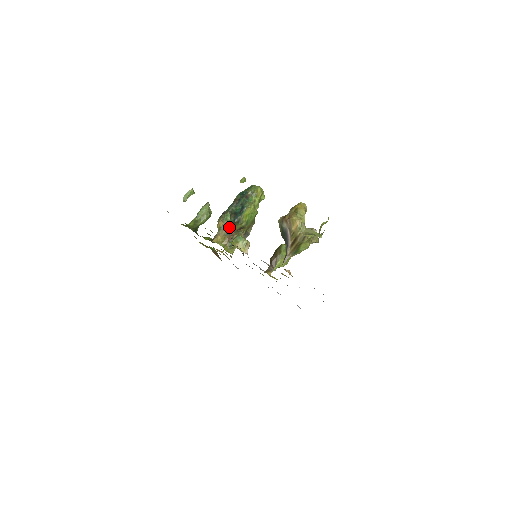
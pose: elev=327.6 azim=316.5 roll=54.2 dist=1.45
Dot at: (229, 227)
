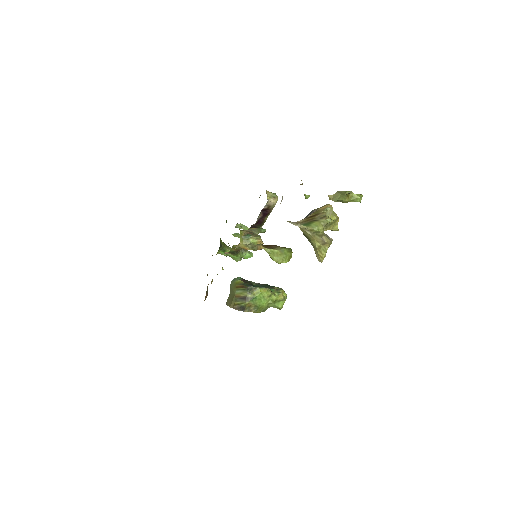
Dot at: (257, 234)
